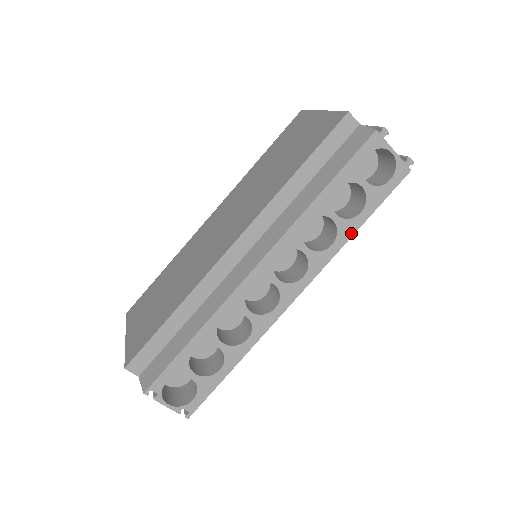
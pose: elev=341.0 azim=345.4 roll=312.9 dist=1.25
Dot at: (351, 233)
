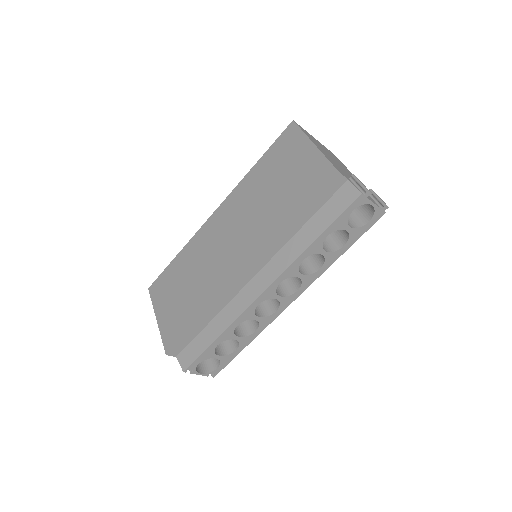
Dot at: (335, 259)
